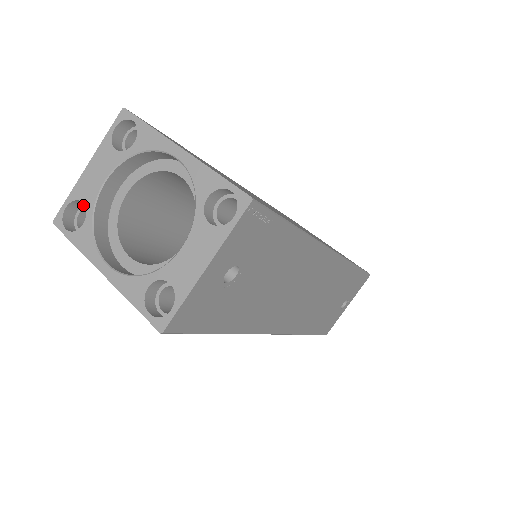
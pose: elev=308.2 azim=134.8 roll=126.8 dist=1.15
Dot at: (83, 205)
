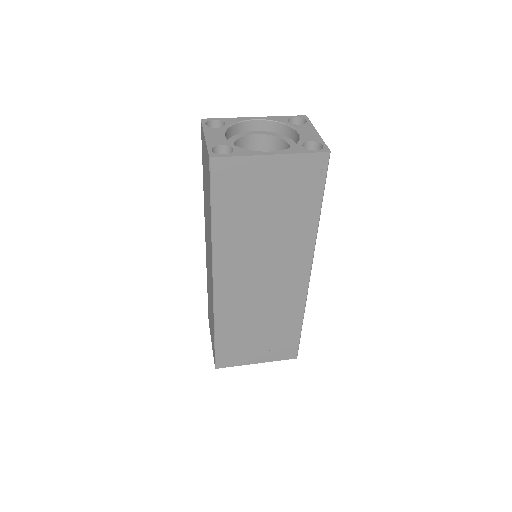
Dot at: occluded
